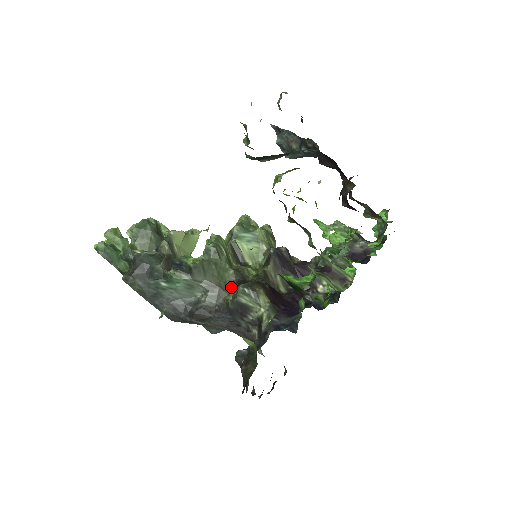
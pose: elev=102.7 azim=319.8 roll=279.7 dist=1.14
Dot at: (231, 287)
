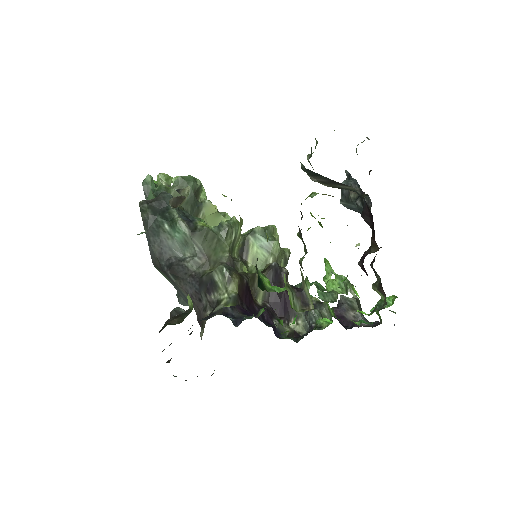
Dot at: (217, 266)
